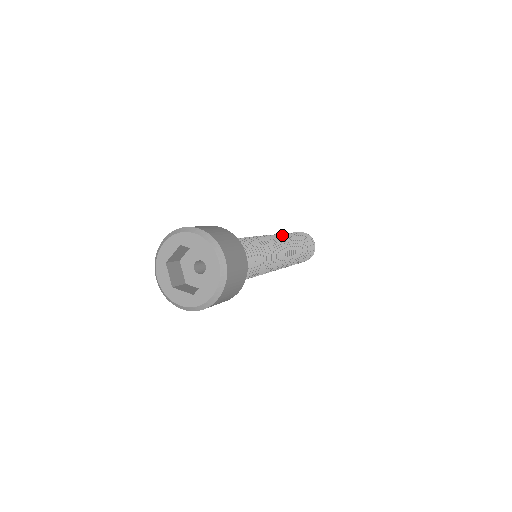
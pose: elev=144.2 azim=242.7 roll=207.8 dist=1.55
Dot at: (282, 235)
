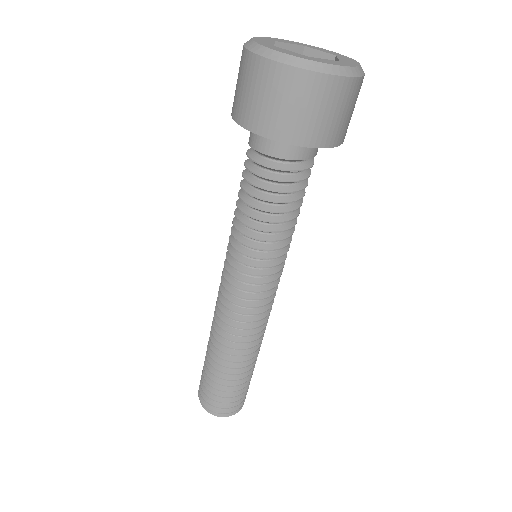
Dot at: occluded
